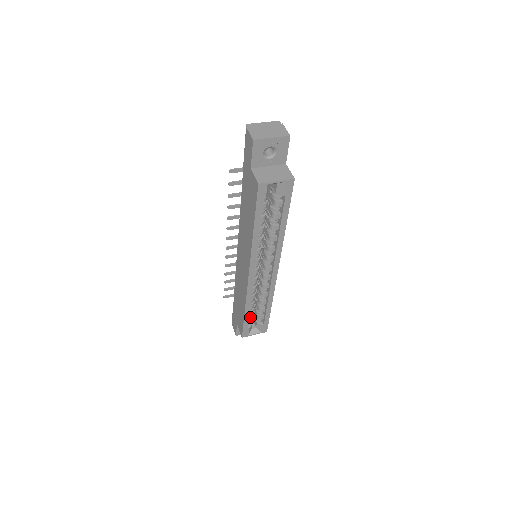
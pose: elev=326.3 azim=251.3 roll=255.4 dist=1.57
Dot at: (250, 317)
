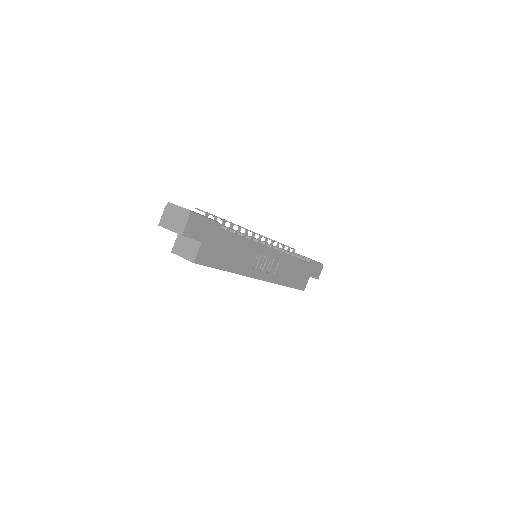
Dot at: occluded
